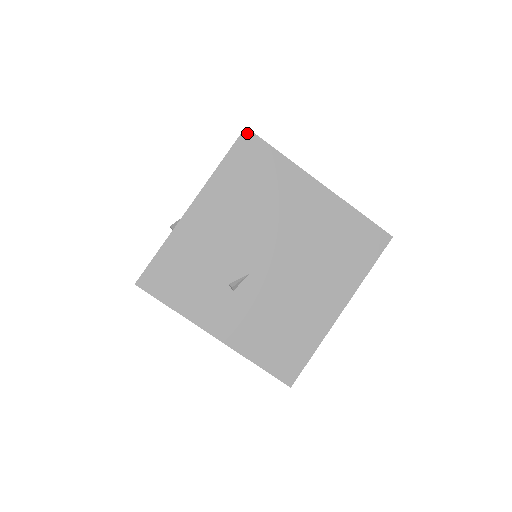
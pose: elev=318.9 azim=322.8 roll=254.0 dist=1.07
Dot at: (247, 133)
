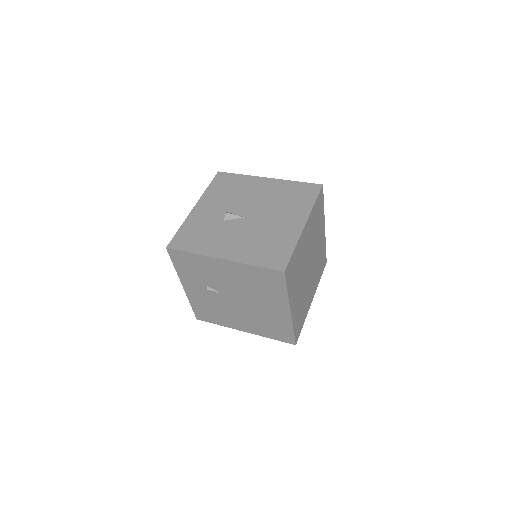
Dot at: (282, 273)
